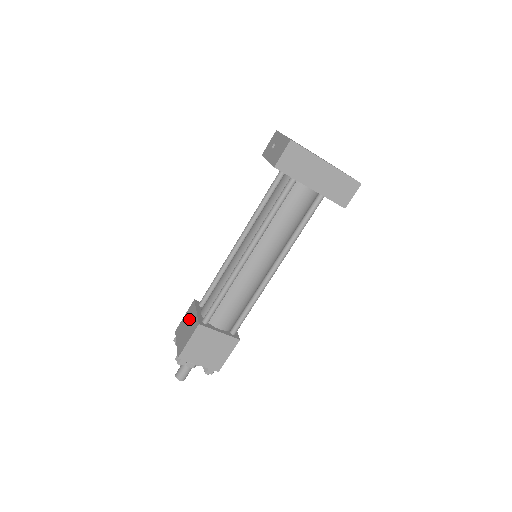
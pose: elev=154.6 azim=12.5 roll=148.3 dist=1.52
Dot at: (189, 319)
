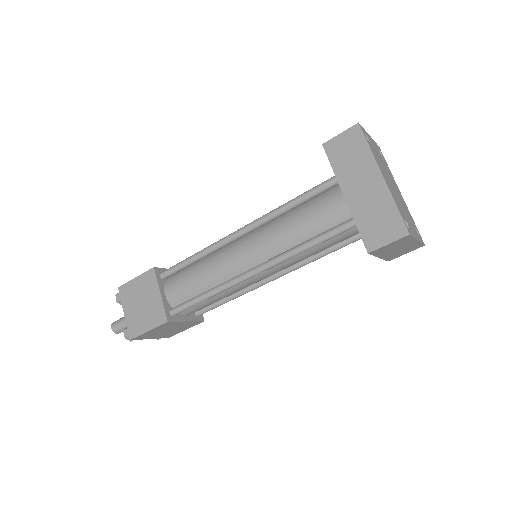
Dot at: occluded
